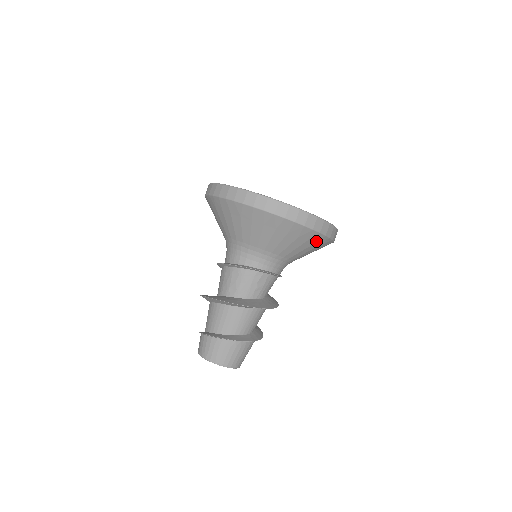
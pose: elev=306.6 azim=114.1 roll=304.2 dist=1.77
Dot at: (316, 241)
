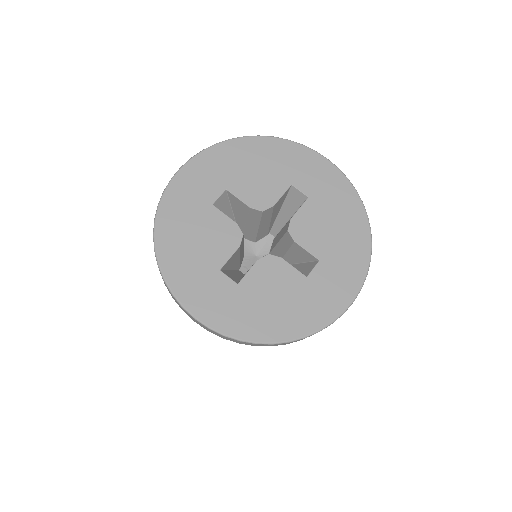
Dot at: occluded
